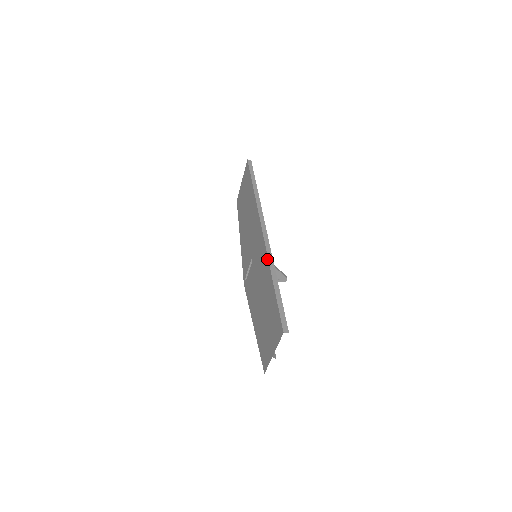
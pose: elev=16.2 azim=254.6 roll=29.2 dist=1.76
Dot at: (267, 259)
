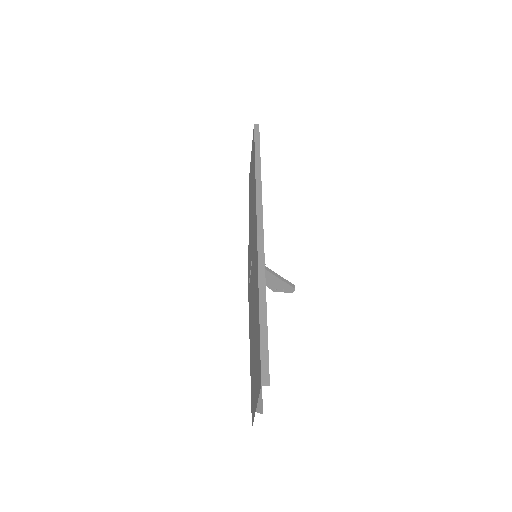
Dot at: (257, 266)
